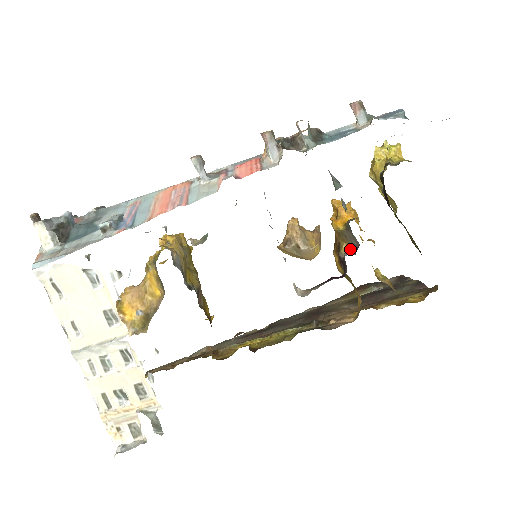
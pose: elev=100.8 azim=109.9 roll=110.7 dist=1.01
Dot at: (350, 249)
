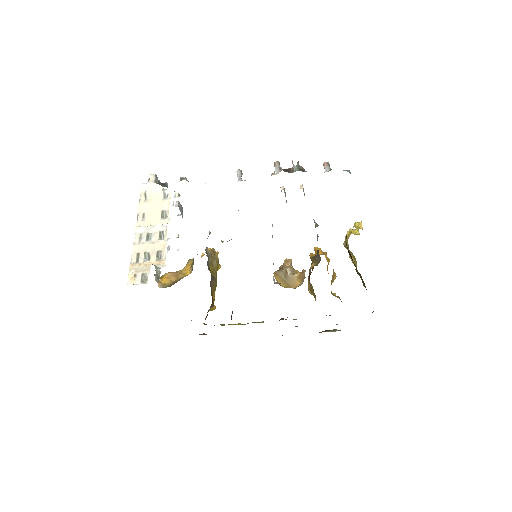
Dot at: (316, 265)
